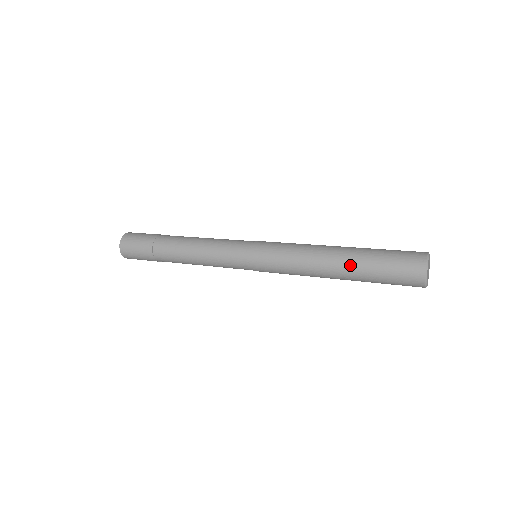
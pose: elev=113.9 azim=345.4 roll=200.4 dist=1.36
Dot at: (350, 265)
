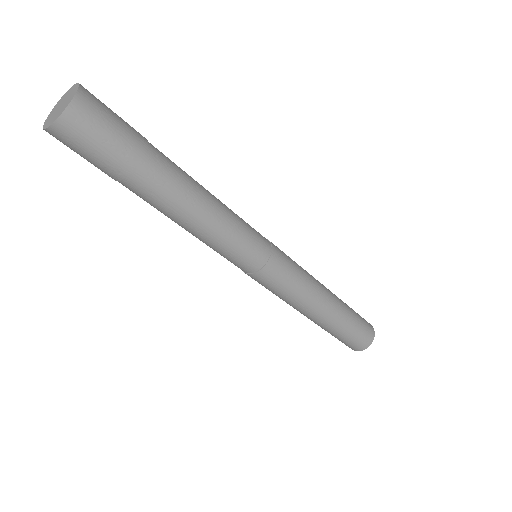
Dot at: (325, 326)
